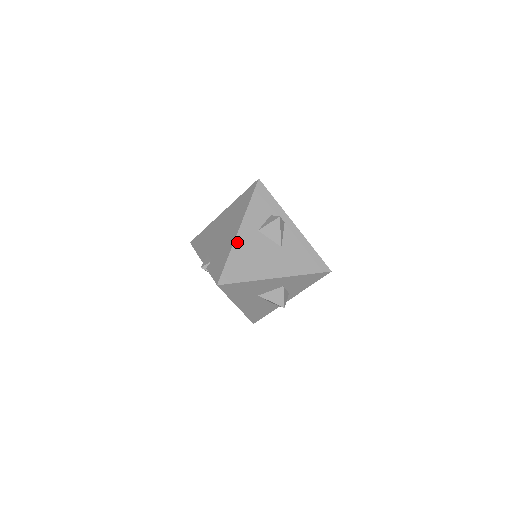
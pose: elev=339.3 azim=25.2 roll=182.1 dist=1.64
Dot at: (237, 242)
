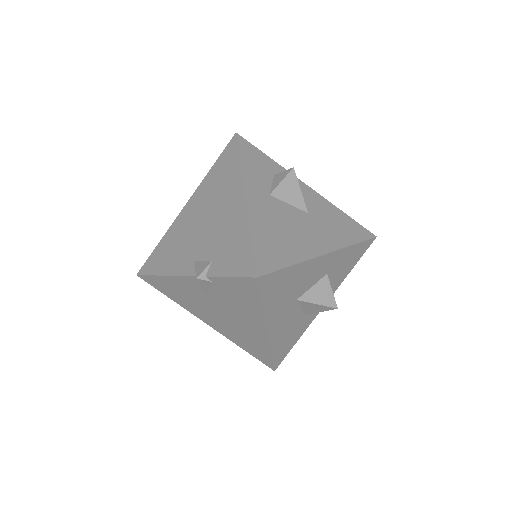
Dot at: (251, 212)
